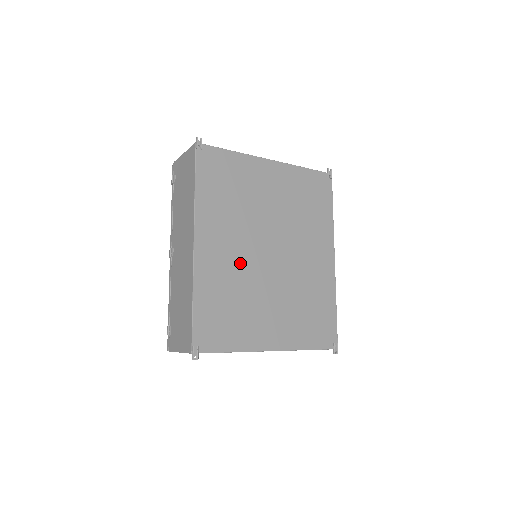
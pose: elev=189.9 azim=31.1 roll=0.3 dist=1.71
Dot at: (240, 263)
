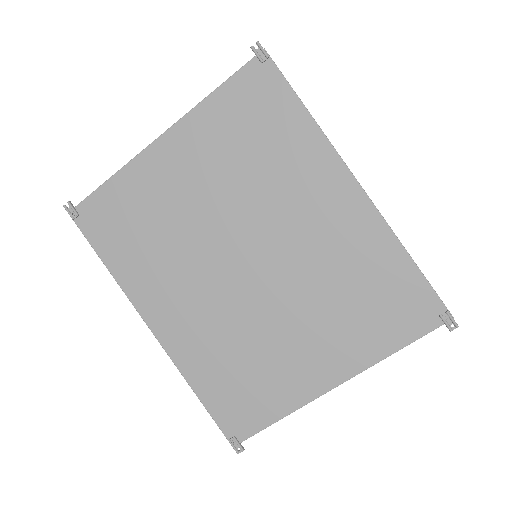
Dot at: (217, 310)
